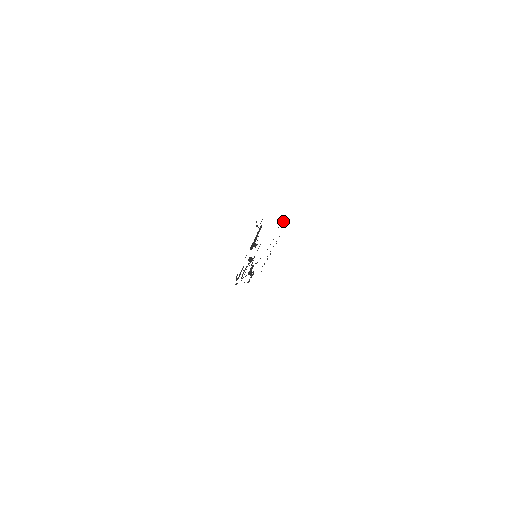
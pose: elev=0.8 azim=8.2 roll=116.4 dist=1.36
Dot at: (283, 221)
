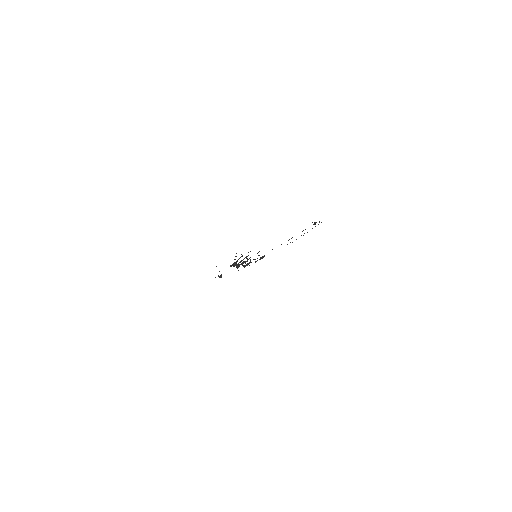
Dot at: (314, 223)
